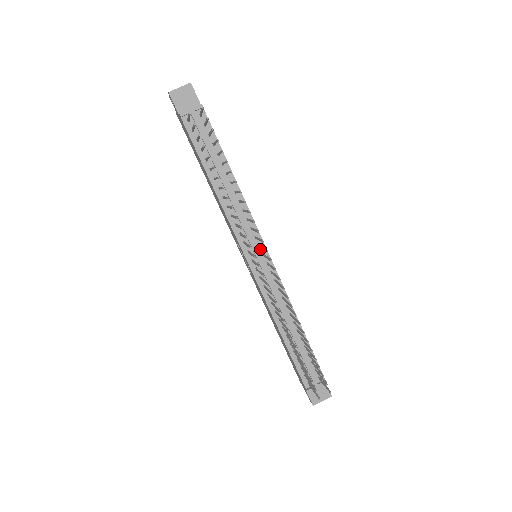
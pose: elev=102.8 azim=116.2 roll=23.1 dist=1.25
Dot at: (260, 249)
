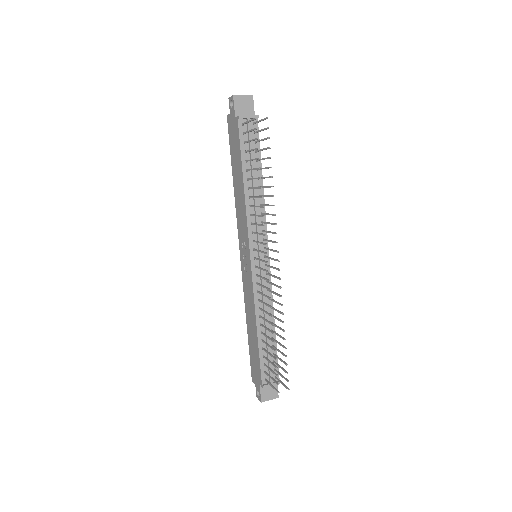
Dot at: (264, 250)
